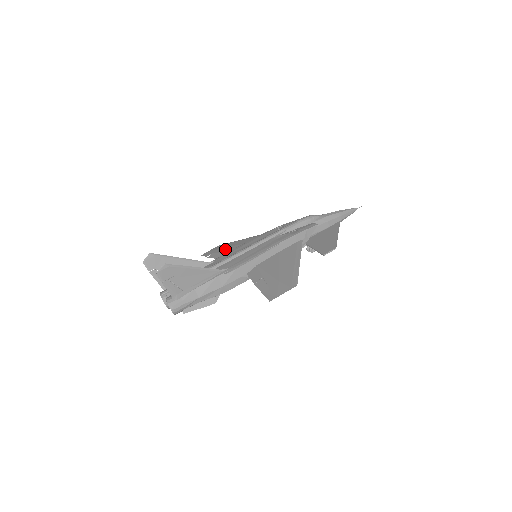
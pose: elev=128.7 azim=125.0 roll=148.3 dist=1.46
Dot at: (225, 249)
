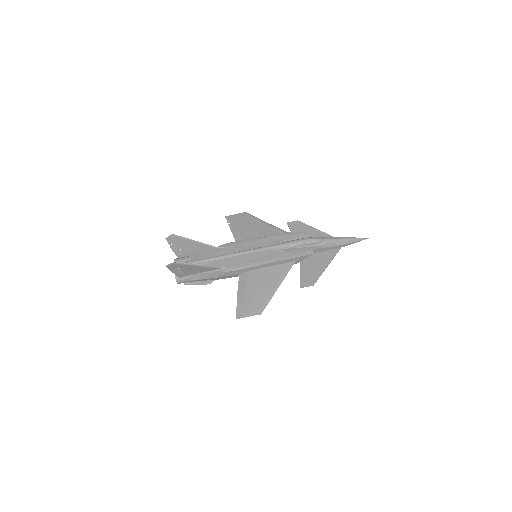
Dot at: (243, 226)
